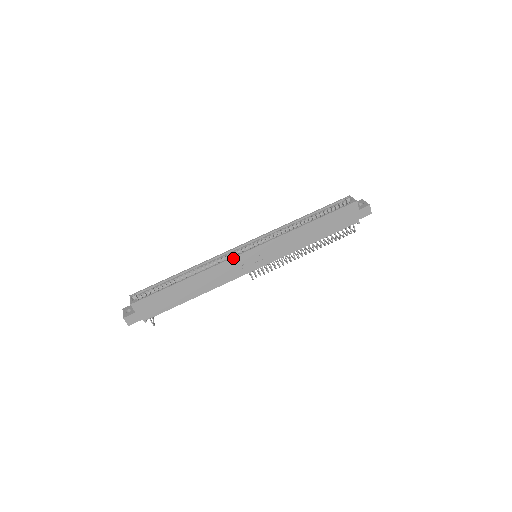
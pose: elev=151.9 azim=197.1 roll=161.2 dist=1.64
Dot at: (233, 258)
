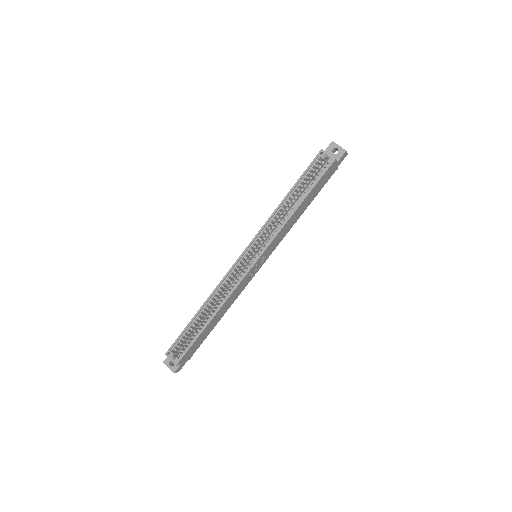
Dot at: (243, 279)
